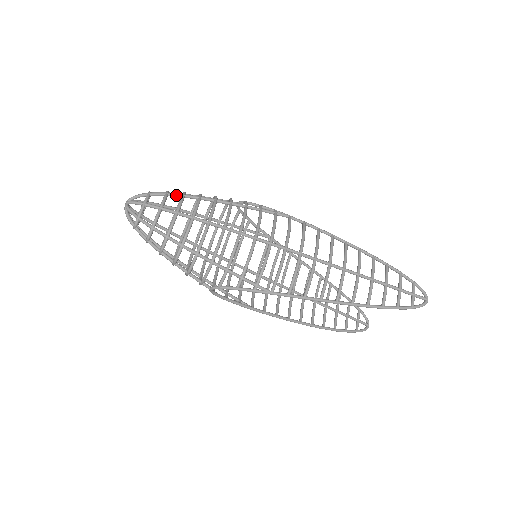
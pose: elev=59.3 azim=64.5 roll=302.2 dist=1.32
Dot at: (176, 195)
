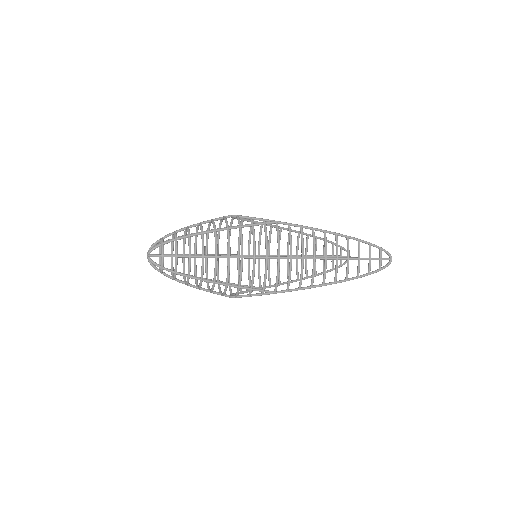
Dot at: occluded
